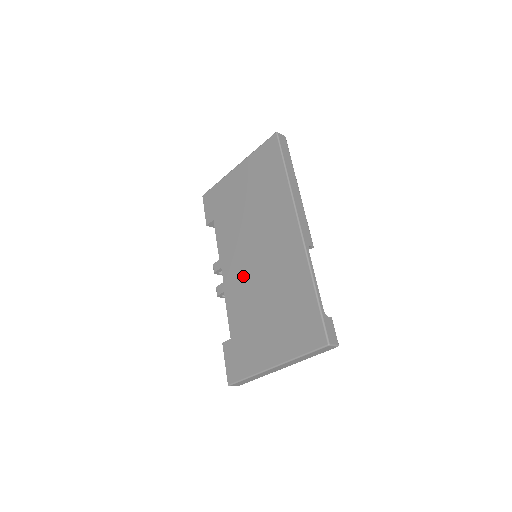
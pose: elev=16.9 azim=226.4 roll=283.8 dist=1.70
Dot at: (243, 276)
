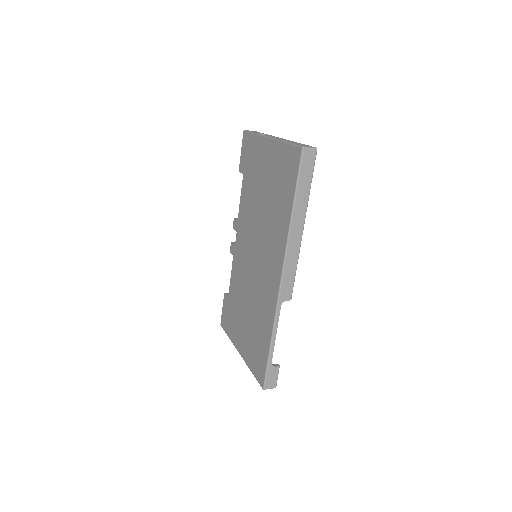
Dot at: (244, 262)
